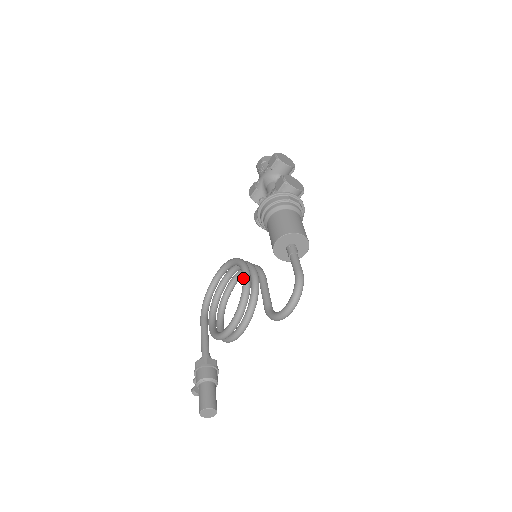
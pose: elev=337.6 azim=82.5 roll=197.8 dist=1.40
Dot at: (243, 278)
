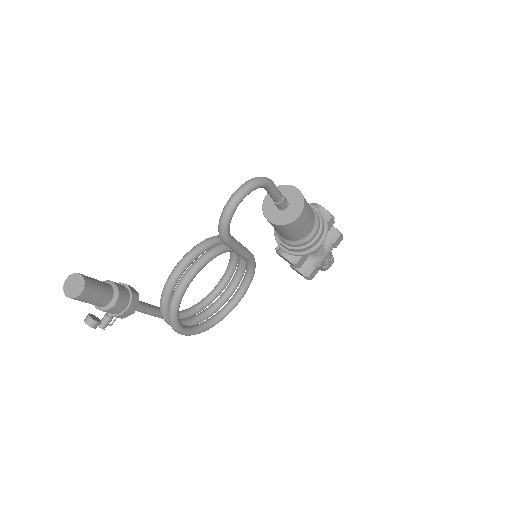
Dot at: occluded
